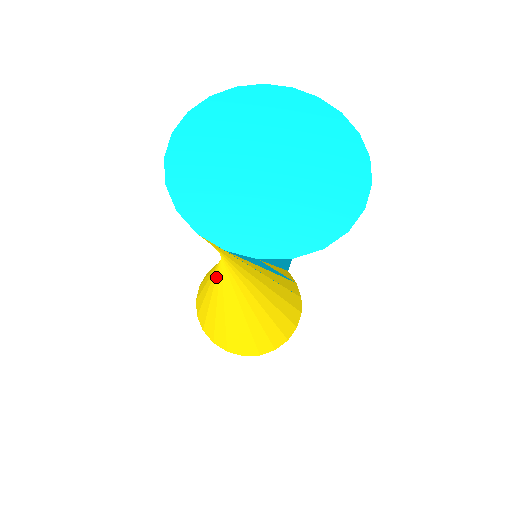
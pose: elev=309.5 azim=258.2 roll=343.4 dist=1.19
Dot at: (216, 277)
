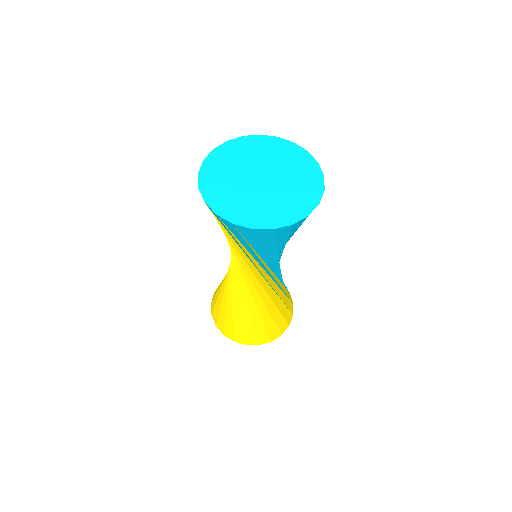
Dot at: (232, 290)
